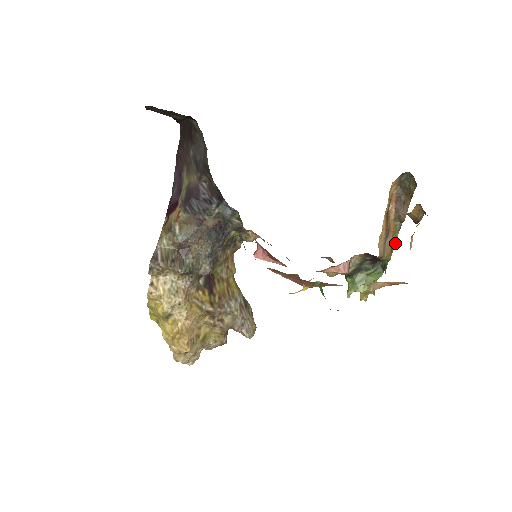
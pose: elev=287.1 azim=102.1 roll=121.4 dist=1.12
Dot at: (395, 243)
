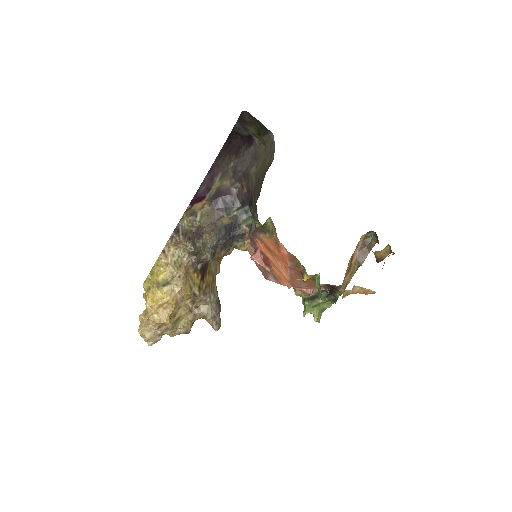
Dot at: occluded
